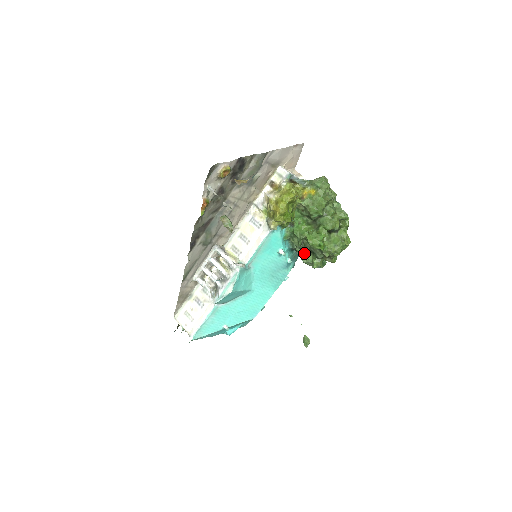
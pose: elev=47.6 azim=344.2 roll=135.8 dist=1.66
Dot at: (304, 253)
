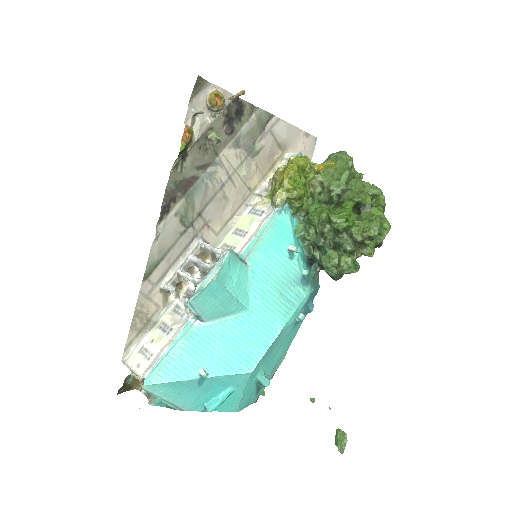
Dot at: (325, 251)
